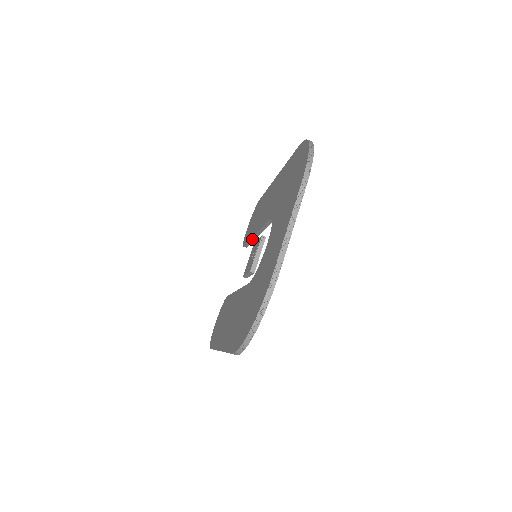
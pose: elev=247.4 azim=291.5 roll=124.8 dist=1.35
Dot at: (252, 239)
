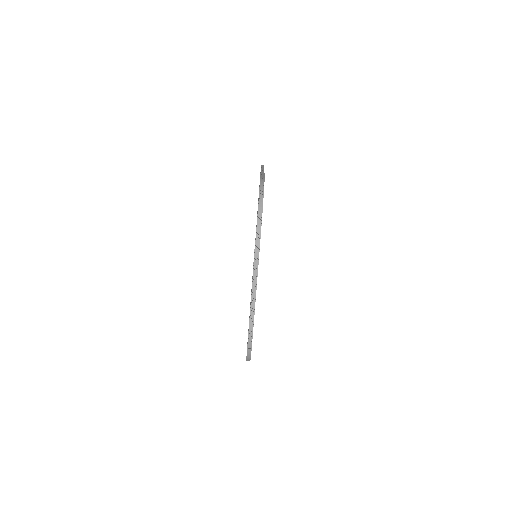
Dot at: occluded
